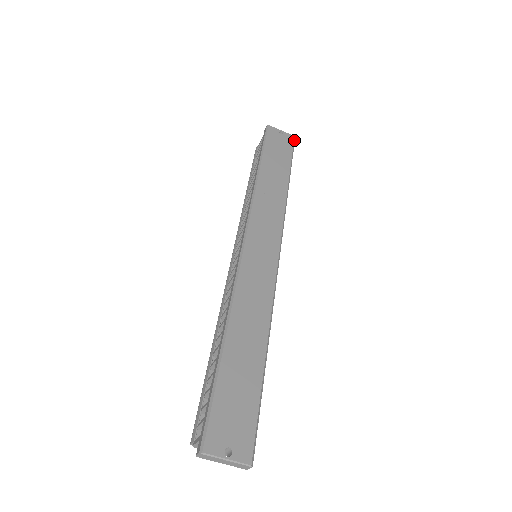
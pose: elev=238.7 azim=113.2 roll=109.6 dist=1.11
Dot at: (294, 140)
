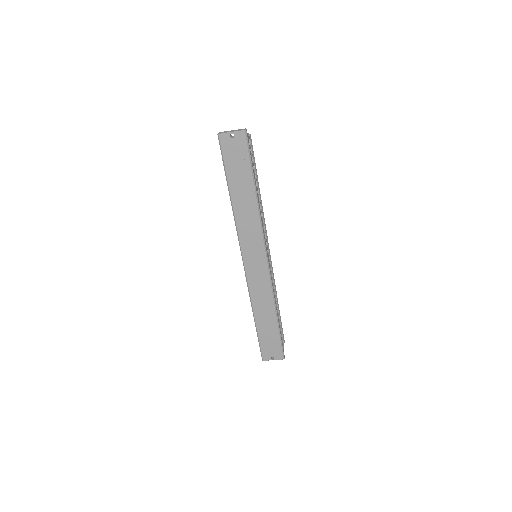
Dot at: (246, 136)
